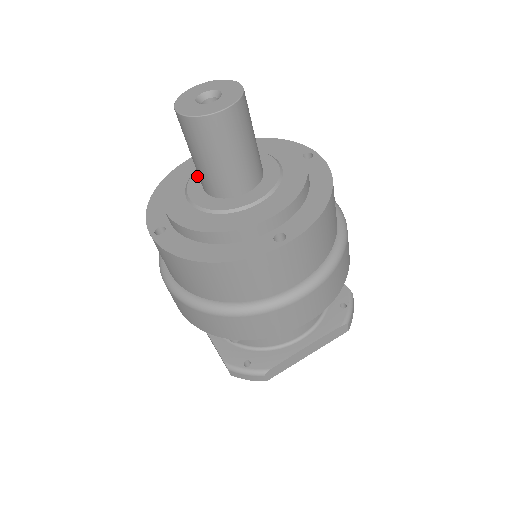
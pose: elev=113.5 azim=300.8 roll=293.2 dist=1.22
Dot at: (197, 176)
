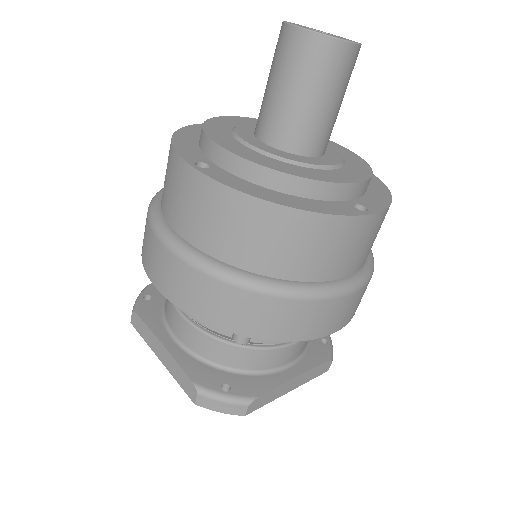
Dot at: (244, 129)
